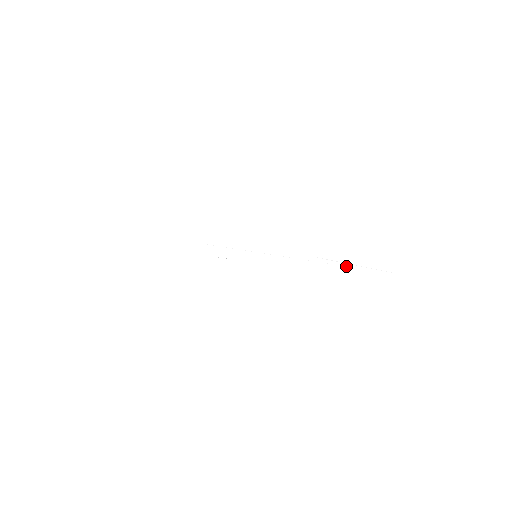
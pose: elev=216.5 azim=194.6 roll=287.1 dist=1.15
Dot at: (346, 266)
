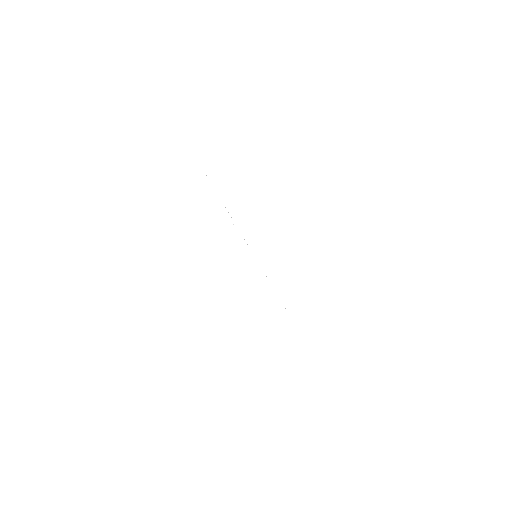
Dot at: occluded
